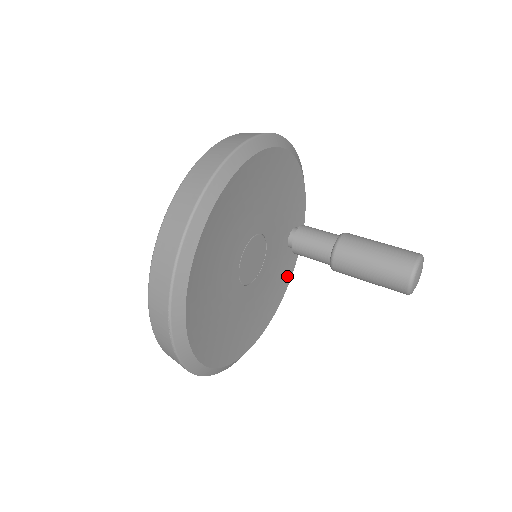
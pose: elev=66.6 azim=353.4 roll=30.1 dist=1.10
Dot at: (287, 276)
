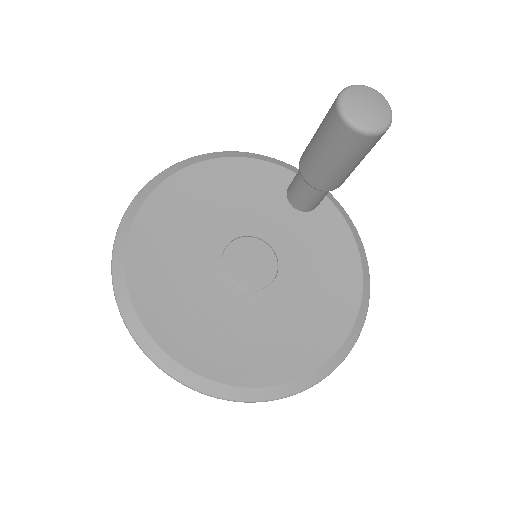
Dot at: (339, 230)
